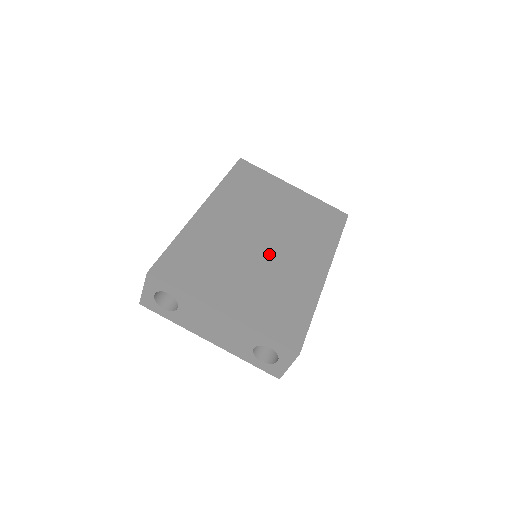
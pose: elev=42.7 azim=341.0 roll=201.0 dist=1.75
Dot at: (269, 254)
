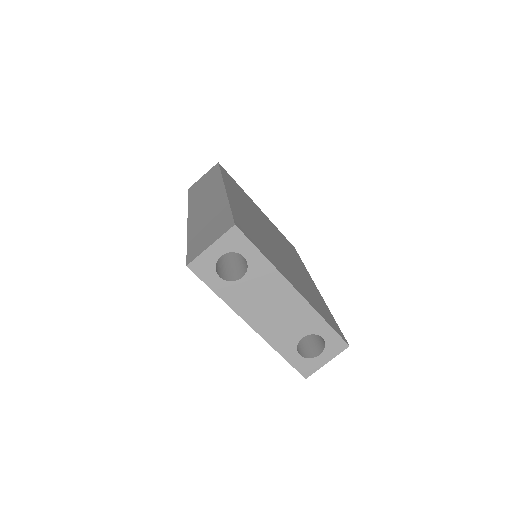
Dot at: (284, 254)
